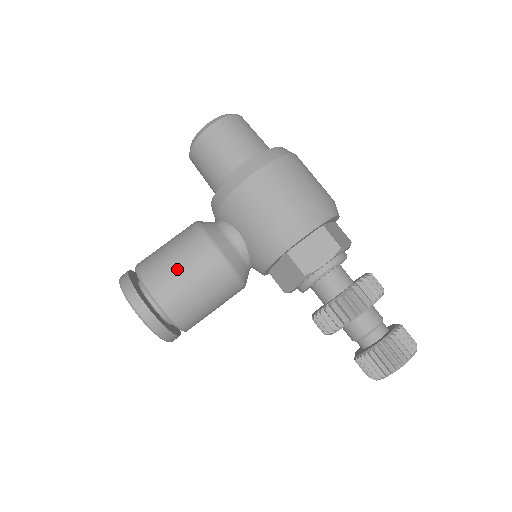
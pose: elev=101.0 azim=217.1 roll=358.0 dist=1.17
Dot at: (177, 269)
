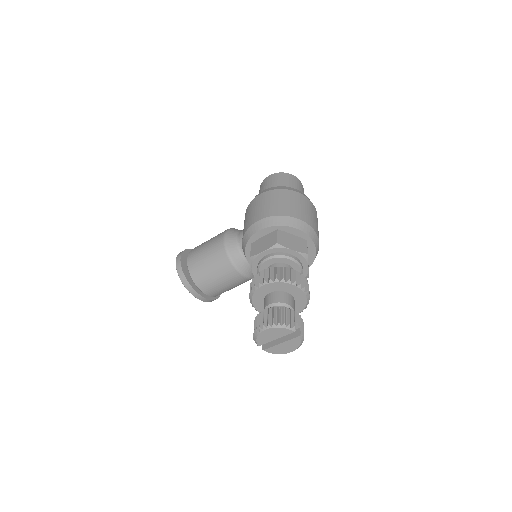
Dot at: (204, 245)
